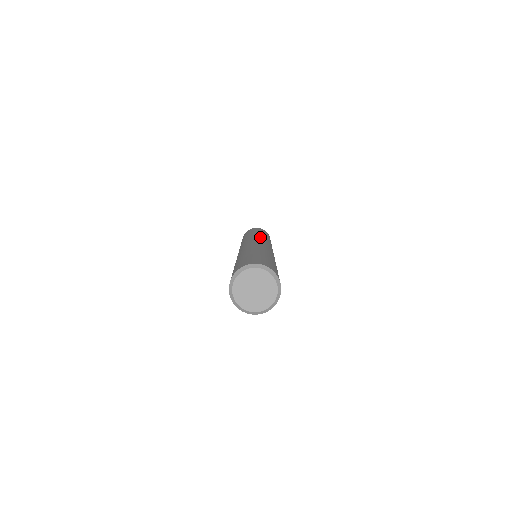
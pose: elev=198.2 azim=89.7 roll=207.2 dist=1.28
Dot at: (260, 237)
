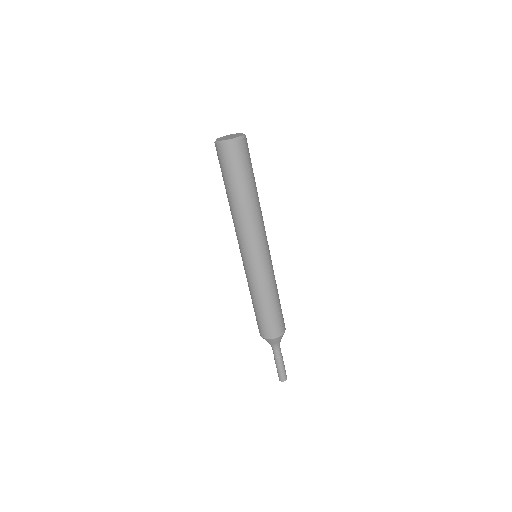
Dot at: occluded
